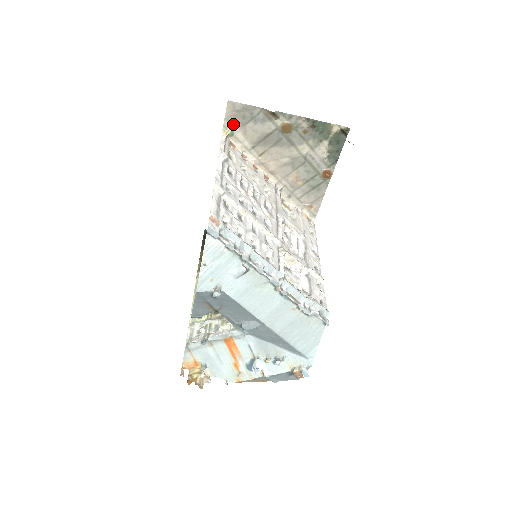
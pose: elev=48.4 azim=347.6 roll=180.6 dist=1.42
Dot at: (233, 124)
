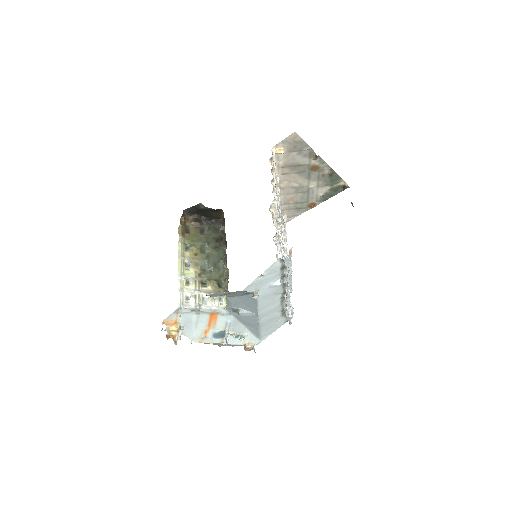
Dot at: (284, 147)
